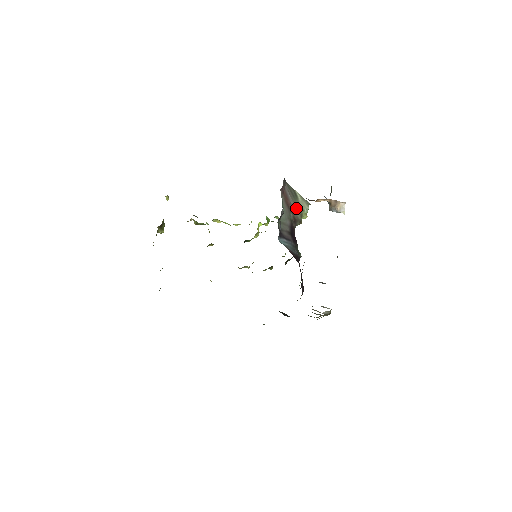
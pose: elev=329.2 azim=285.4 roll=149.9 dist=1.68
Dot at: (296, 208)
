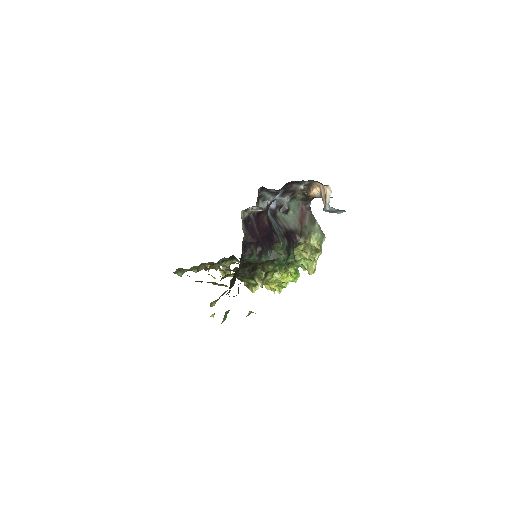
Dot at: (308, 228)
